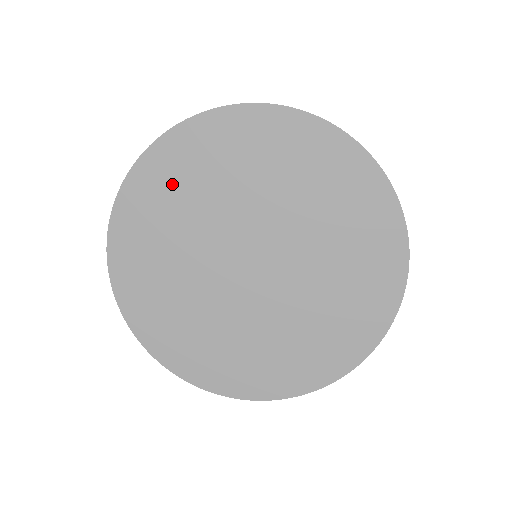
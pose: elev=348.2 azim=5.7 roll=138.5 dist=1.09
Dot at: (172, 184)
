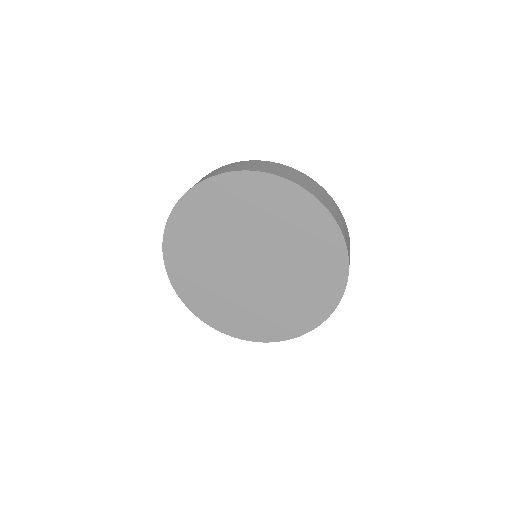
Dot at: (190, 274)
